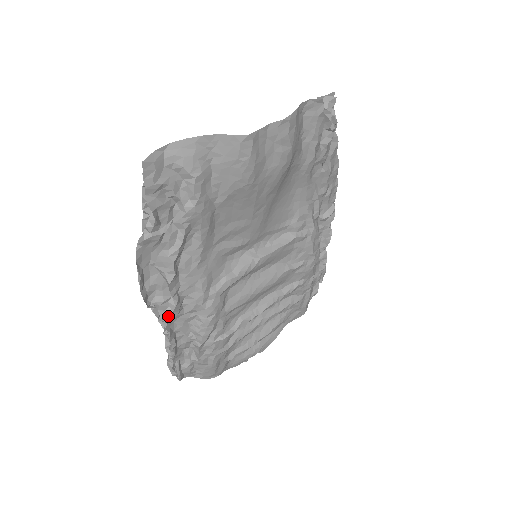
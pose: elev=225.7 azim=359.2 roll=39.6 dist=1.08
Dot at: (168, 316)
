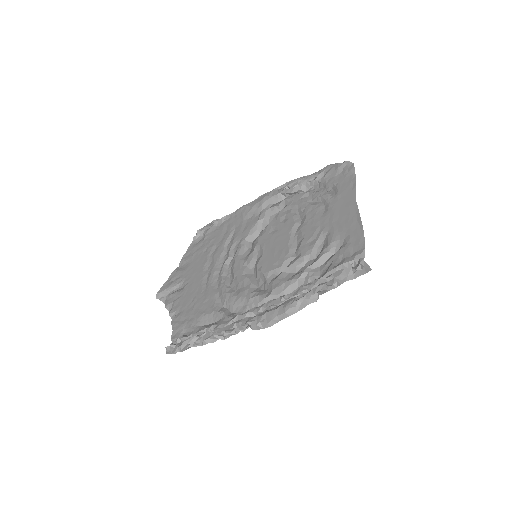
Dot at: occluded
